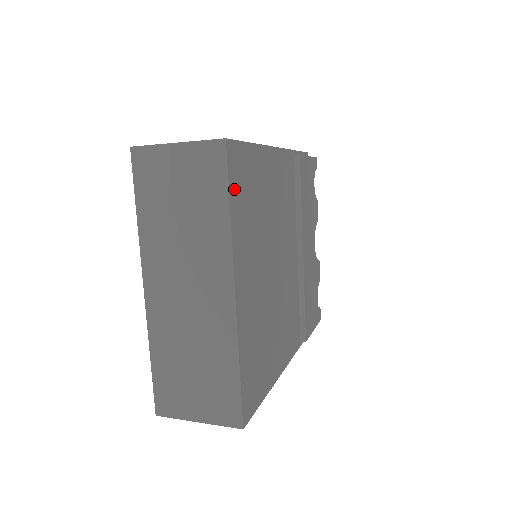
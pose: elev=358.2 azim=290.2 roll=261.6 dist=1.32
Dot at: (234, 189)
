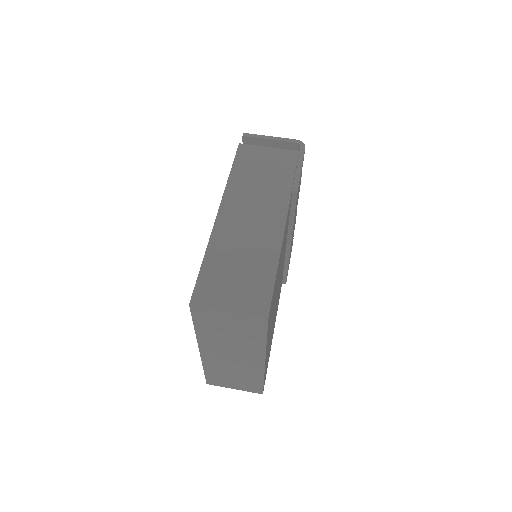
Dot at: occluded
